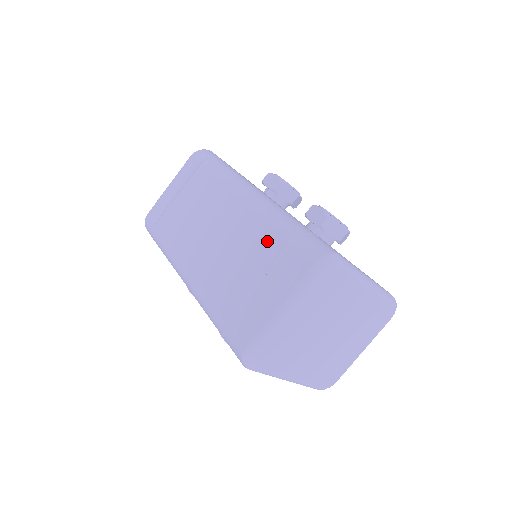
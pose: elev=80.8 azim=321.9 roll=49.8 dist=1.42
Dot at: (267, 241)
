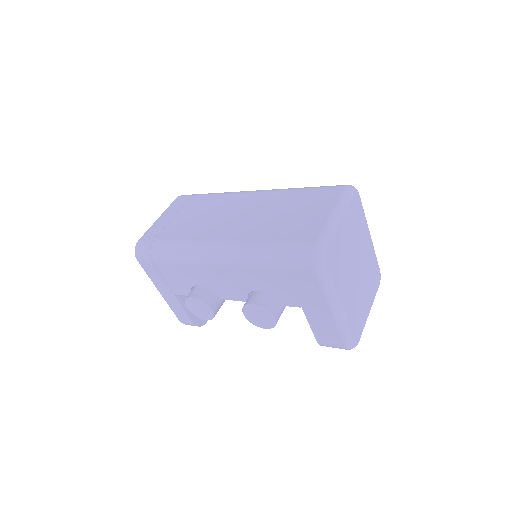
Dot at: (293, 196)
